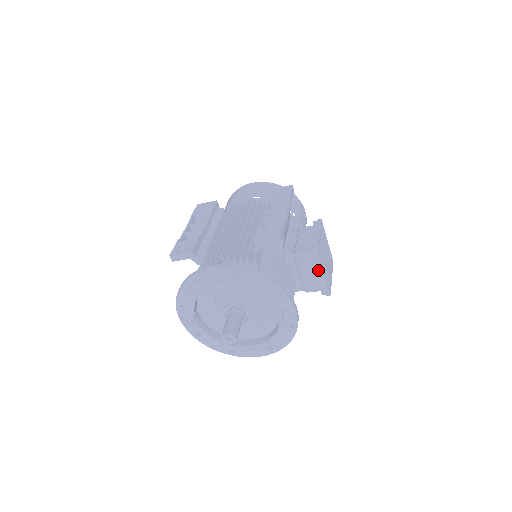
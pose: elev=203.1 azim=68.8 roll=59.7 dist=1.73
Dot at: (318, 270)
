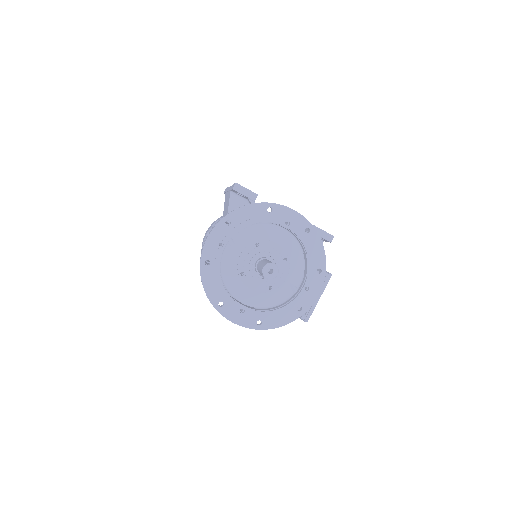
Dot at: occluded
